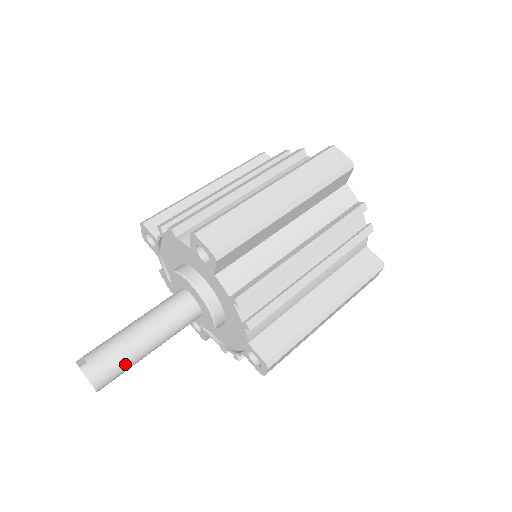
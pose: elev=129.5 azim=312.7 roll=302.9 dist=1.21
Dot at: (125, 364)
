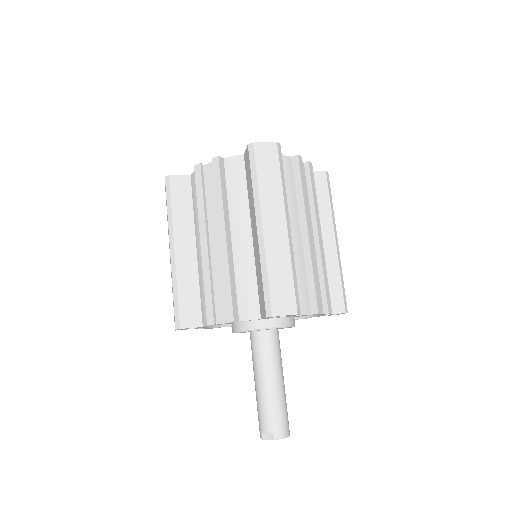
Dot at: (286, 406)
